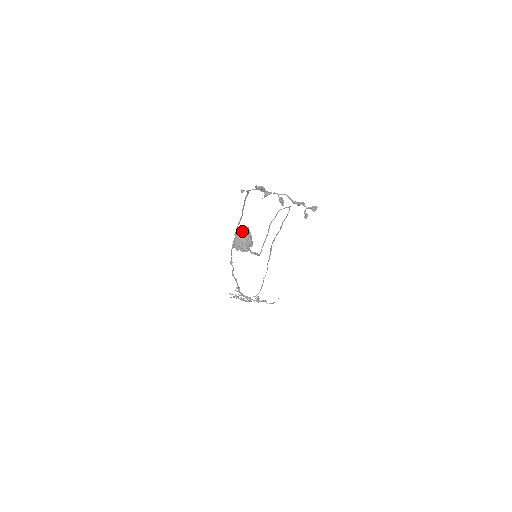
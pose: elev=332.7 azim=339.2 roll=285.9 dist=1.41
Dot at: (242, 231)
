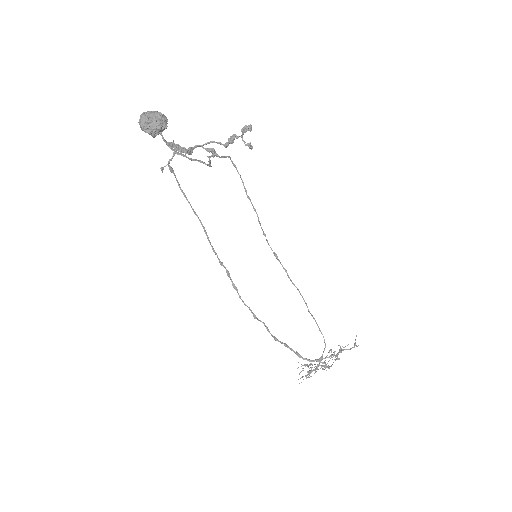
Dot at: (142, 114)
